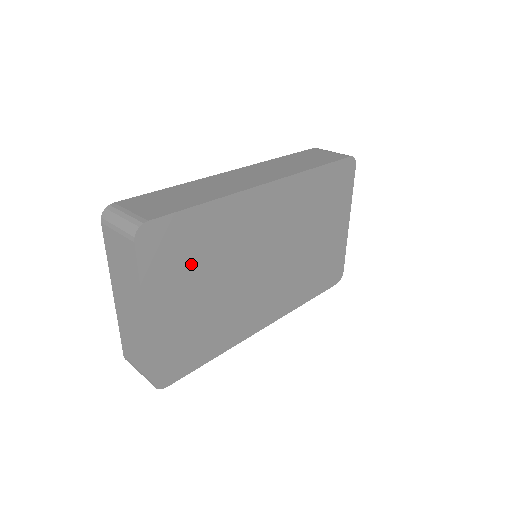
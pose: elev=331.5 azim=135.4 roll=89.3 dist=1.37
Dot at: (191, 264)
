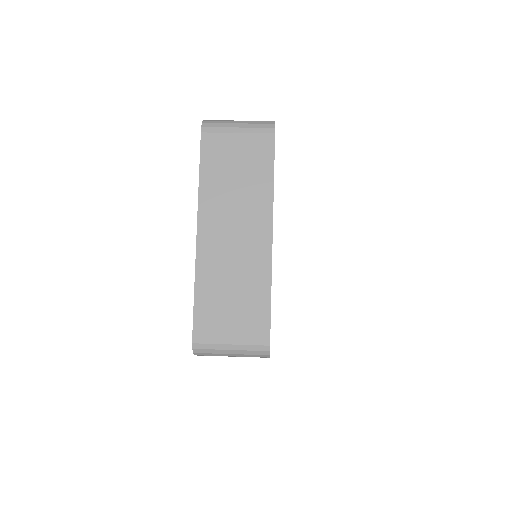
Dot at: occluded
